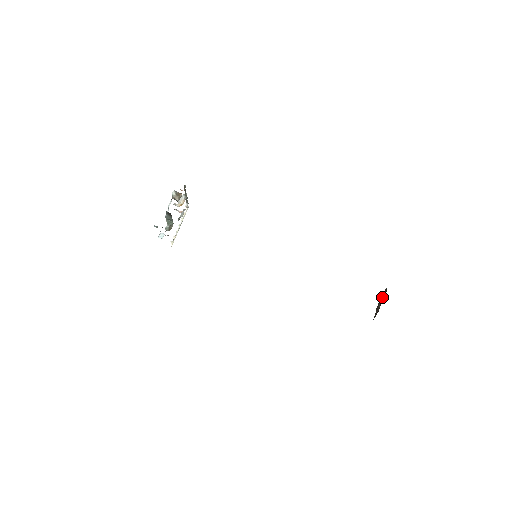
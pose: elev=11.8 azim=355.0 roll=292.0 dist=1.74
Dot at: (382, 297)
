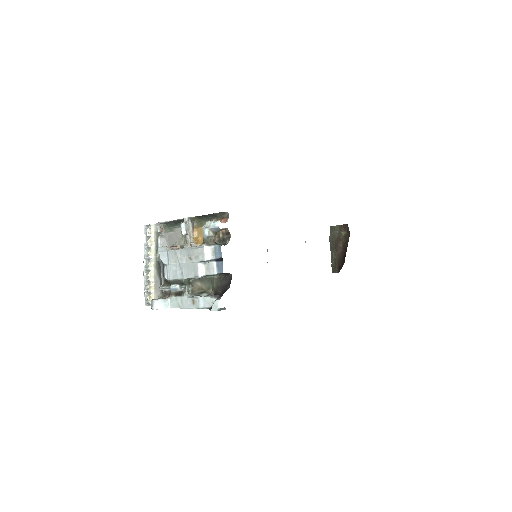
Dot at: (341, 235)
